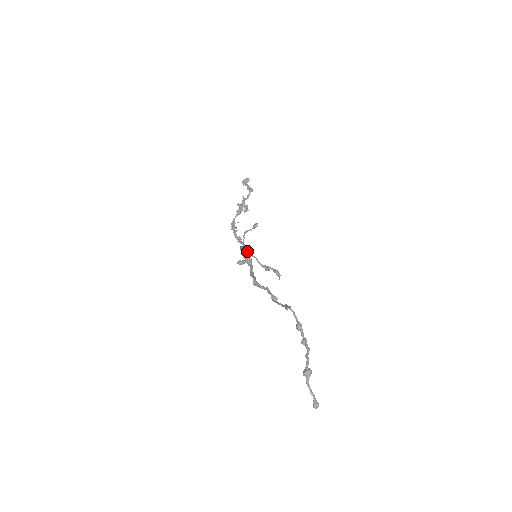
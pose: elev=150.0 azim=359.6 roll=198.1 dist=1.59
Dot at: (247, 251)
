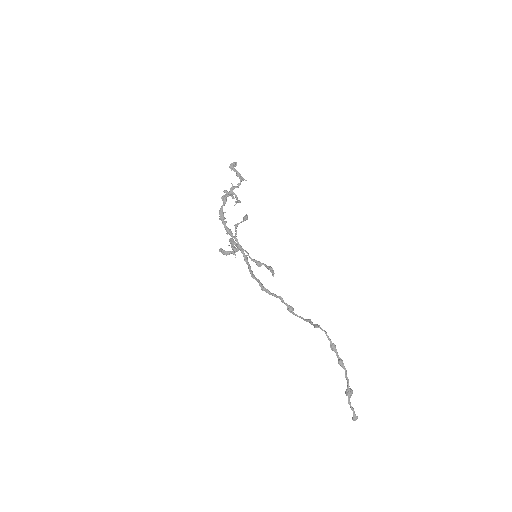
Dot at: occluded
